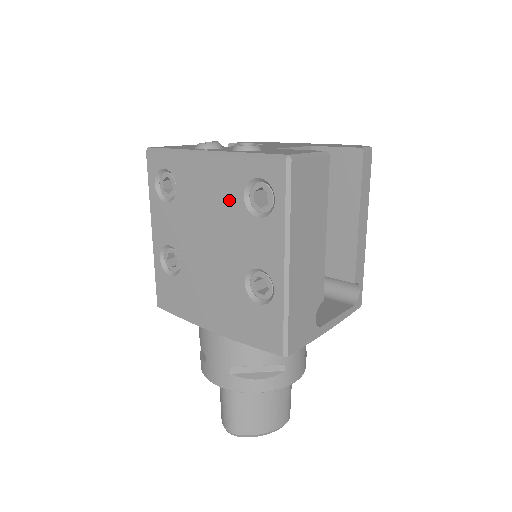
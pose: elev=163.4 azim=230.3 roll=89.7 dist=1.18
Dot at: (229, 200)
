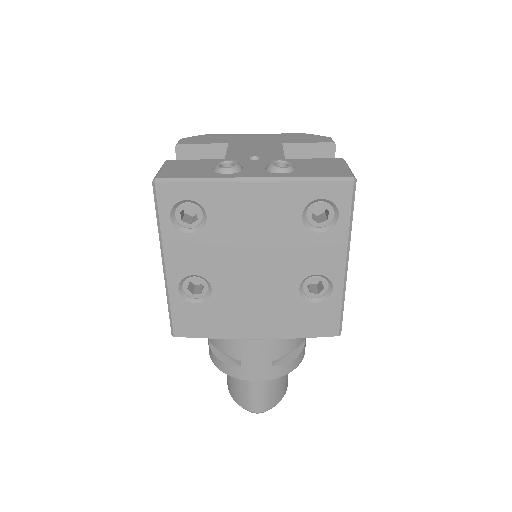
Dot at: (283, 222)
